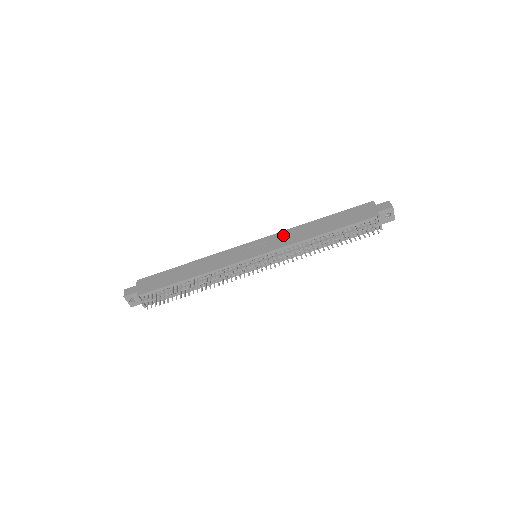
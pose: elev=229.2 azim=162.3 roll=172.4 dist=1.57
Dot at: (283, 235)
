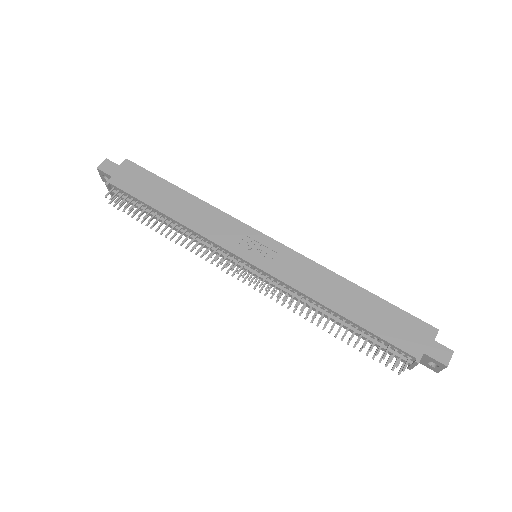
Dot at: (302, 265)
